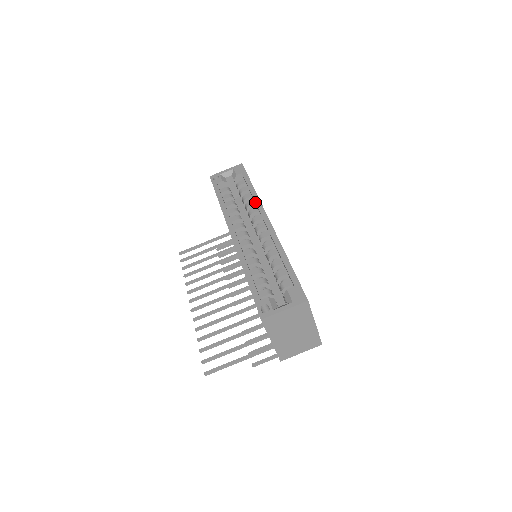
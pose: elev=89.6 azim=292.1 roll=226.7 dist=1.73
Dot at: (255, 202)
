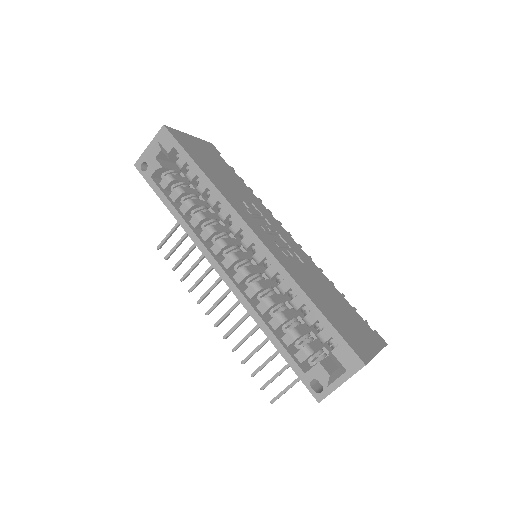
Dot at: occluded
